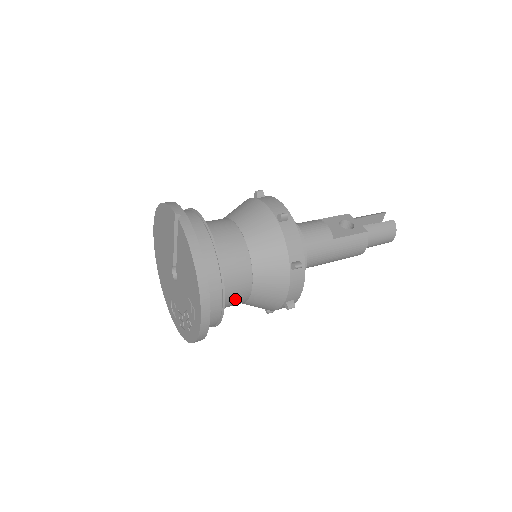
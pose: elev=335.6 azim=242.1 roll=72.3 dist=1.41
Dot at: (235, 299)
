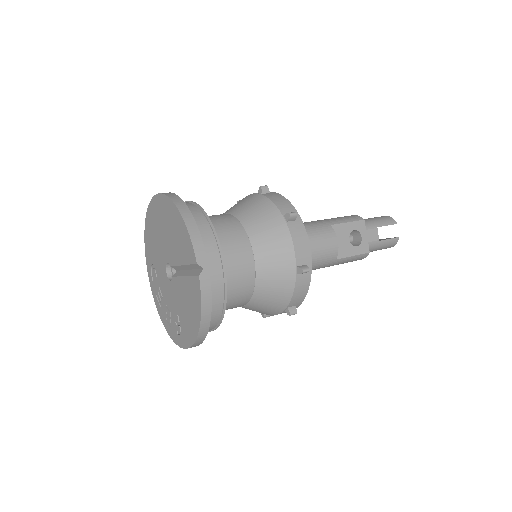
Dot at: occluded
